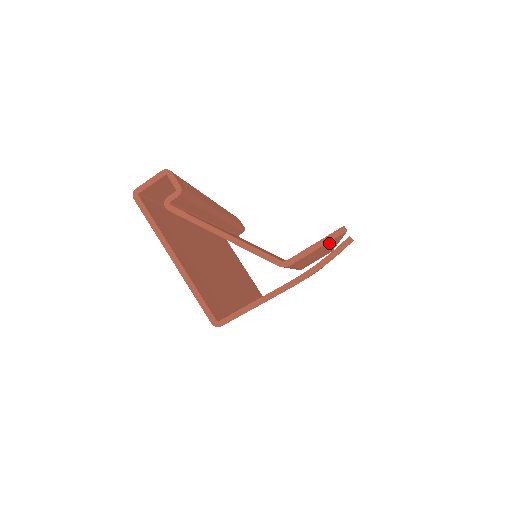
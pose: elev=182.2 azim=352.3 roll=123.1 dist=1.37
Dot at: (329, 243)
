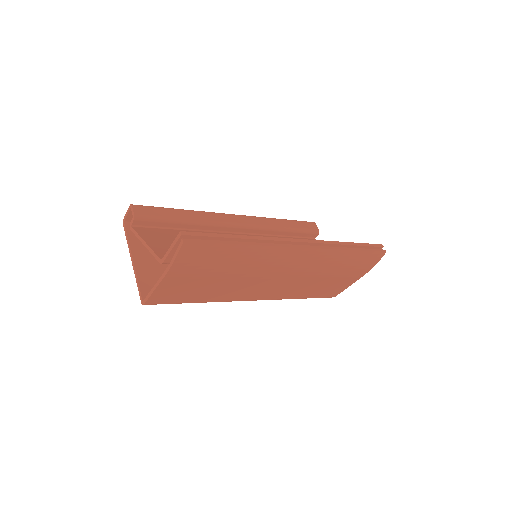
Dot at: occluded
